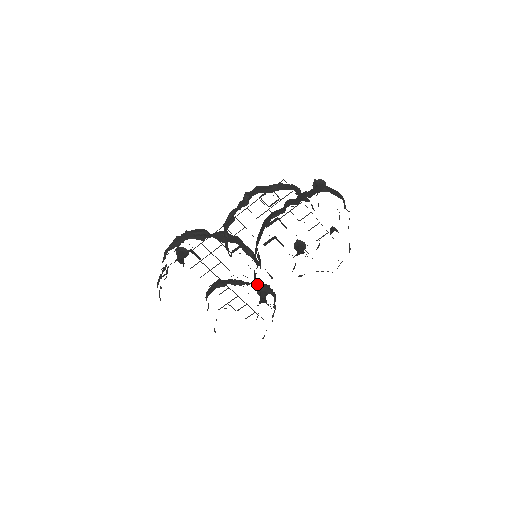
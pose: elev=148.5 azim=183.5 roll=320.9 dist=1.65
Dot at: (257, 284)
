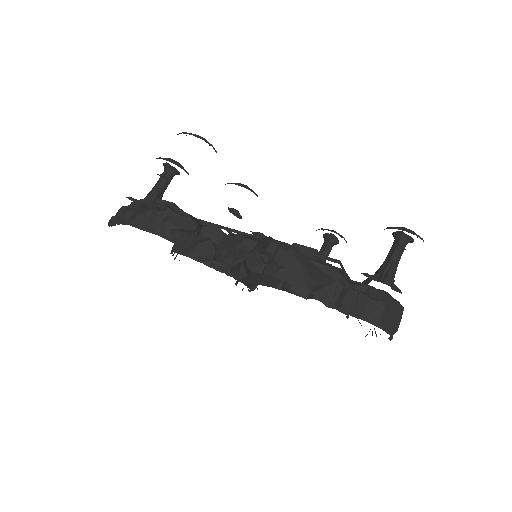
Dot at: occluded
